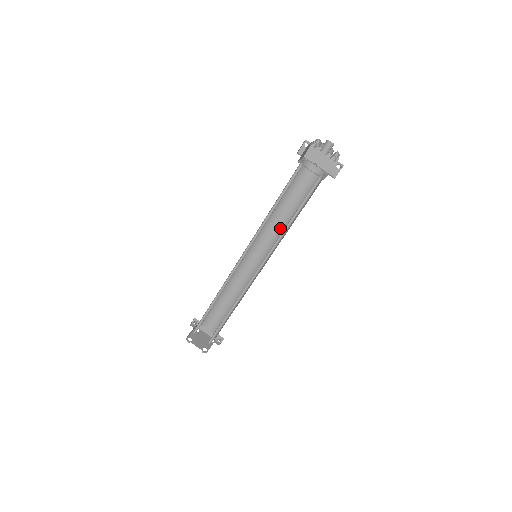
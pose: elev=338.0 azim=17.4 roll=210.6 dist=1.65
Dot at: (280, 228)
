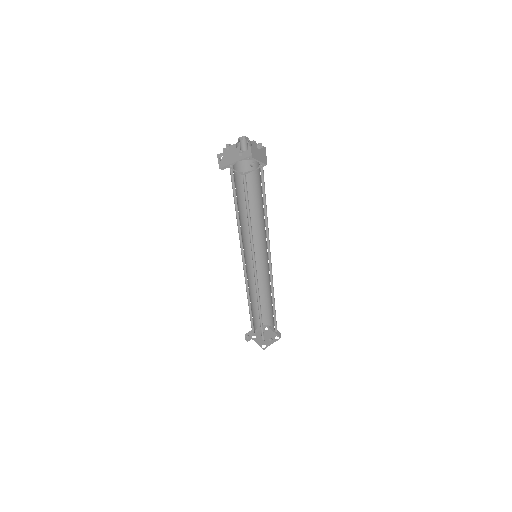
Dot at: occluded
